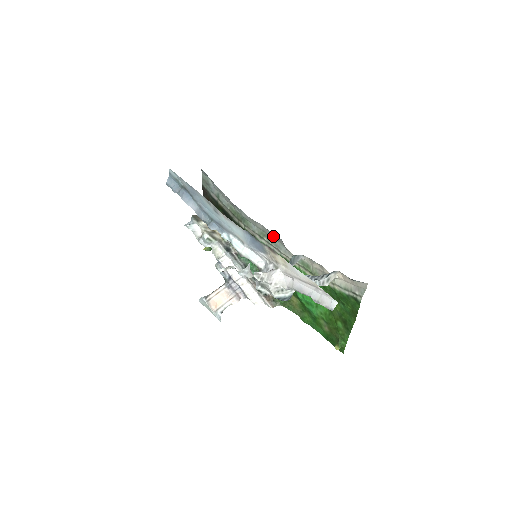
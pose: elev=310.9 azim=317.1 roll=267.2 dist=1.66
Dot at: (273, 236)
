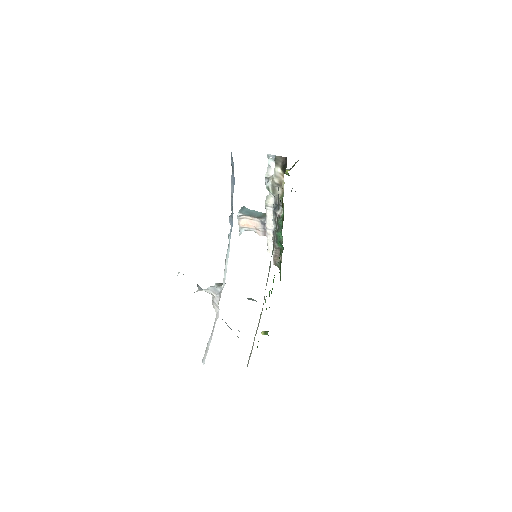
Dot at: occluded
